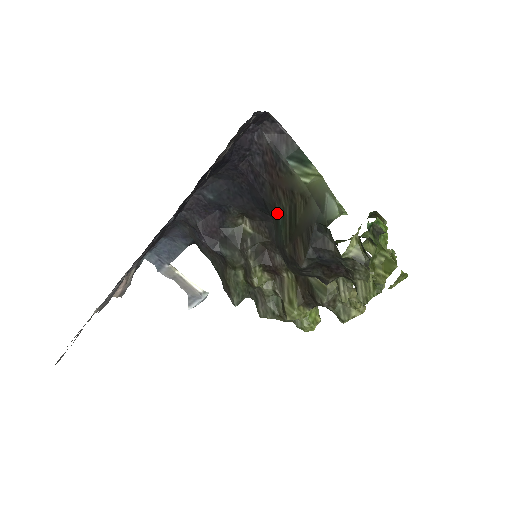
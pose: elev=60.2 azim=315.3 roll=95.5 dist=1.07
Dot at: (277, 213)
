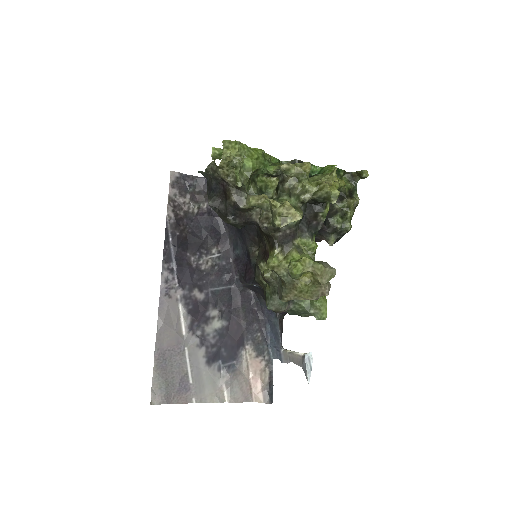
Dot at: occluded
